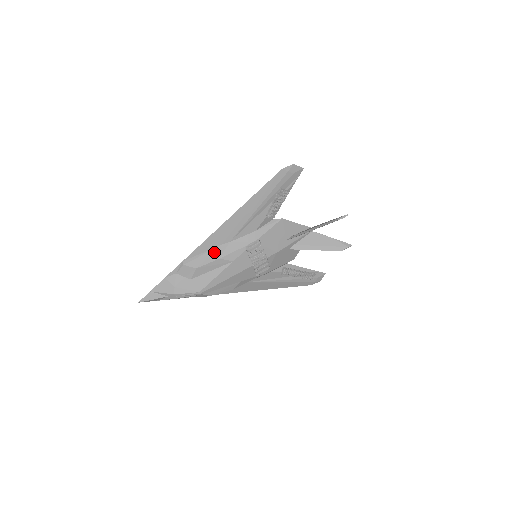
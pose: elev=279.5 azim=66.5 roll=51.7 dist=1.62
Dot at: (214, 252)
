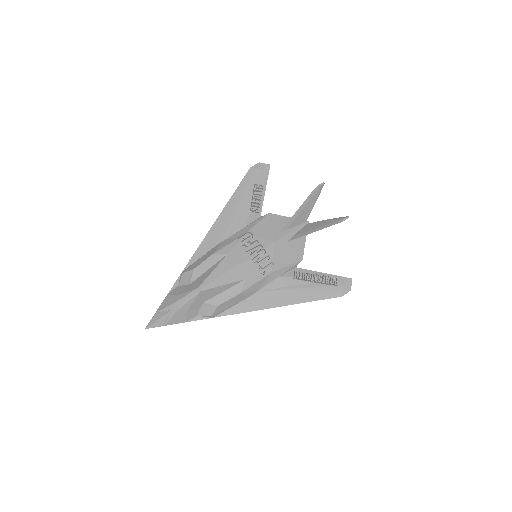
Dot at: (209, 253)
